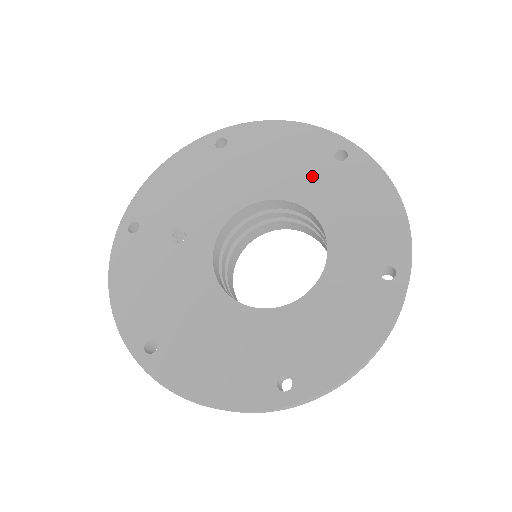
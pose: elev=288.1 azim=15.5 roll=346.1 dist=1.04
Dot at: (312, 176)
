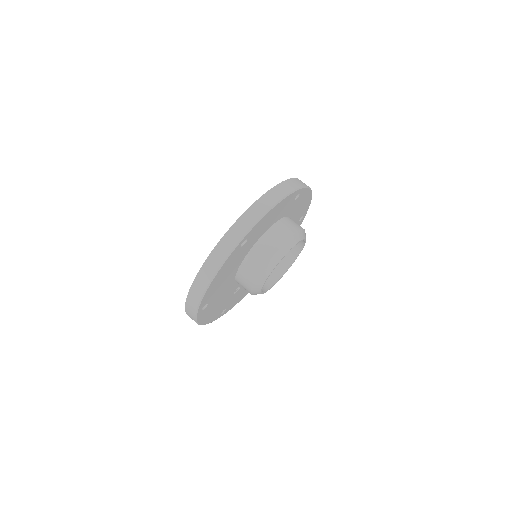
Dot at: occluded
